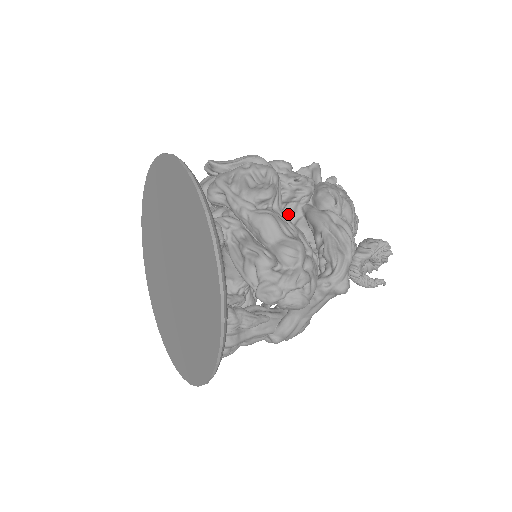
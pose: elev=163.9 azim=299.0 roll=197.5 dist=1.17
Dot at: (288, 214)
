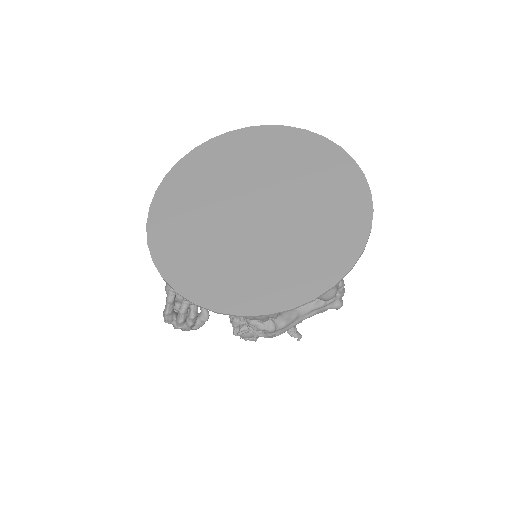
Dot at: occluded
